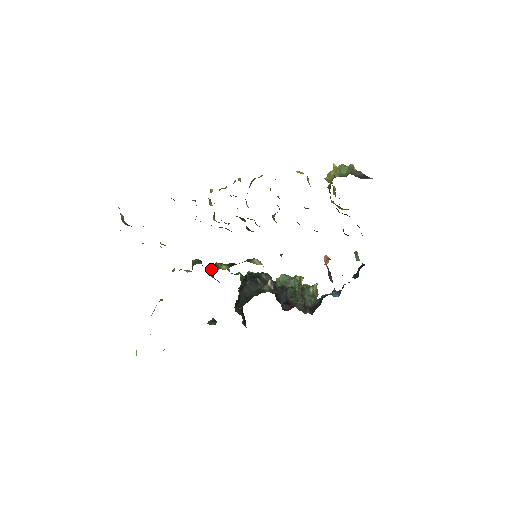
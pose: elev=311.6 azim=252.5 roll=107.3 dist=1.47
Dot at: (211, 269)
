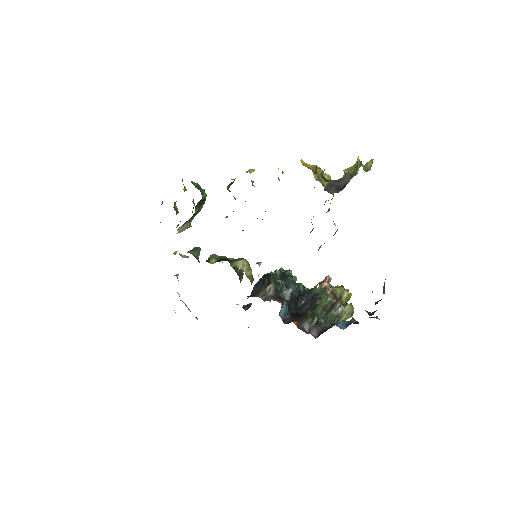
Dot at: occluded
